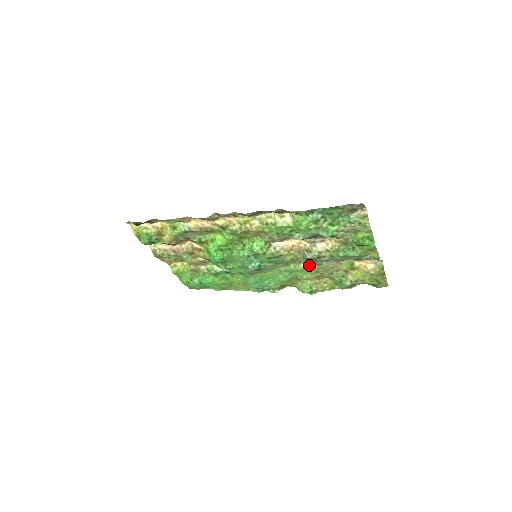
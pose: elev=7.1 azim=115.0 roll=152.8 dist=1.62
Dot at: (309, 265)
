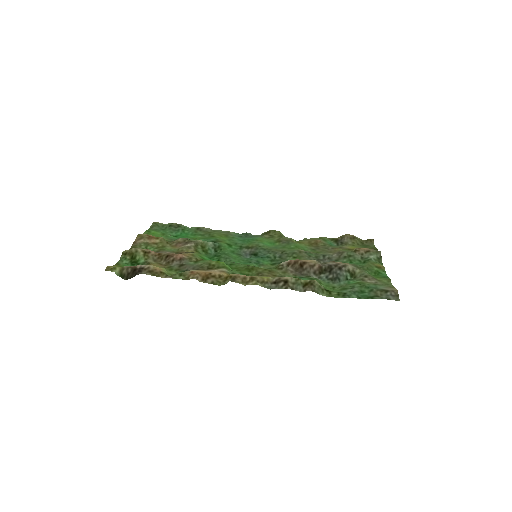
Dot at: (308, 252)
